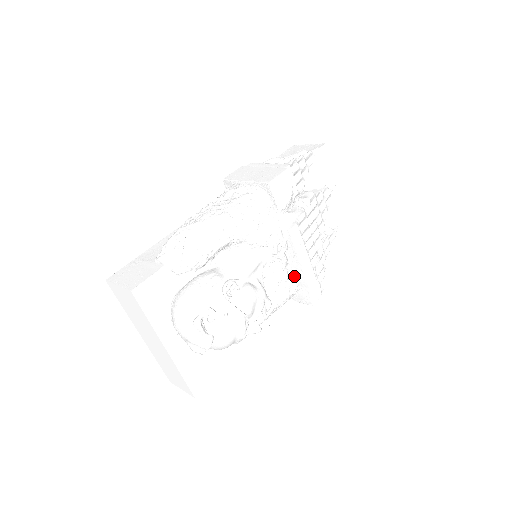
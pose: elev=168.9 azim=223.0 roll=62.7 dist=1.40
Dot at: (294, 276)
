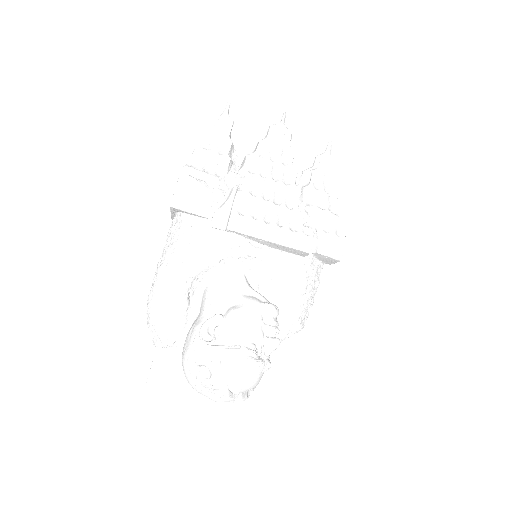
Dot at: (290, 253)
